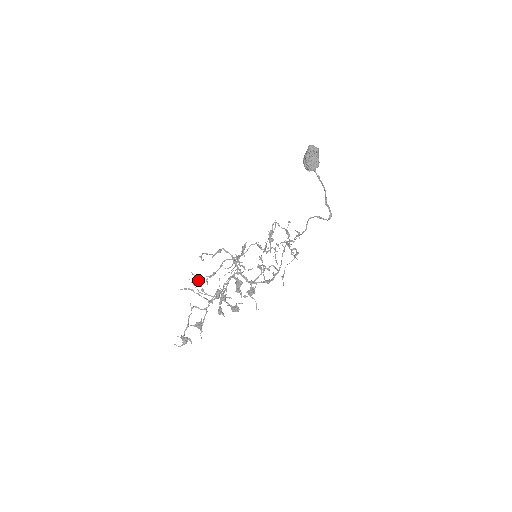
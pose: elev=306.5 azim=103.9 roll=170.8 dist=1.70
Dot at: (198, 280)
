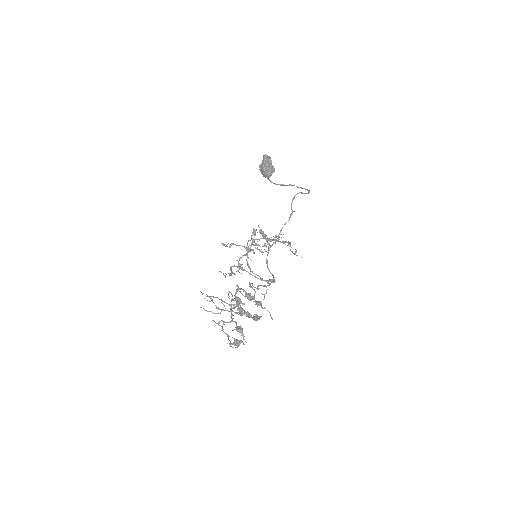
Dot at: (210, 298)
